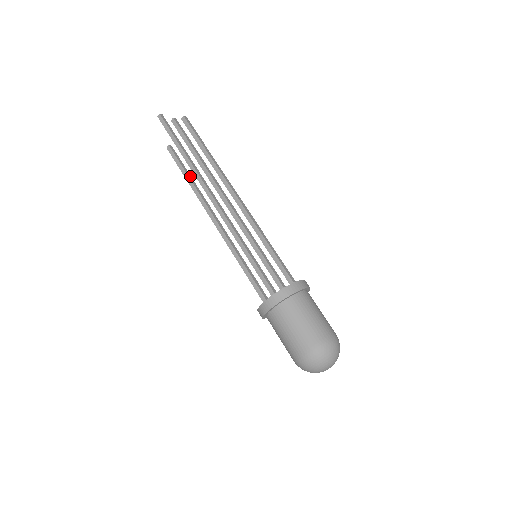
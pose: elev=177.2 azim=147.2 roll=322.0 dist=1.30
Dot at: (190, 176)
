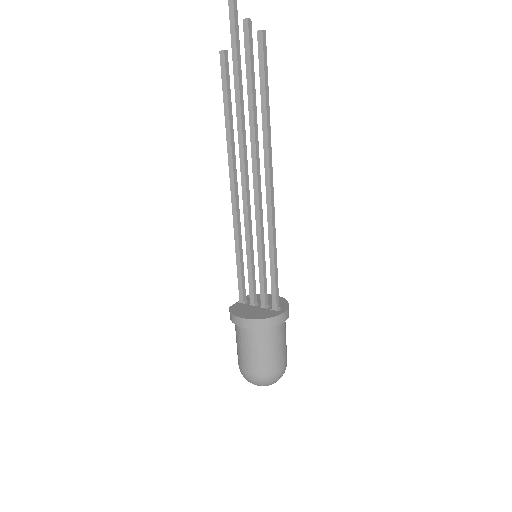
Dot at: (231, 112)
